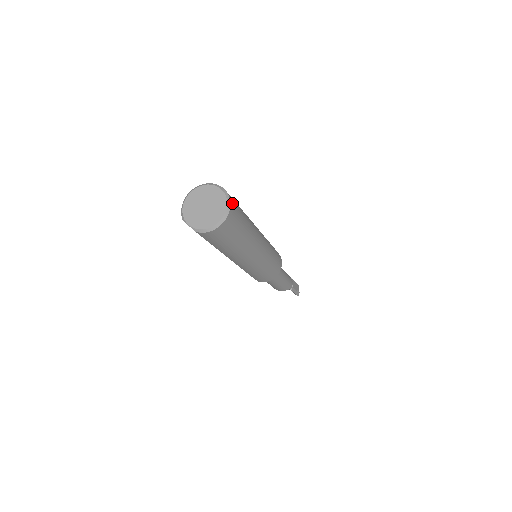
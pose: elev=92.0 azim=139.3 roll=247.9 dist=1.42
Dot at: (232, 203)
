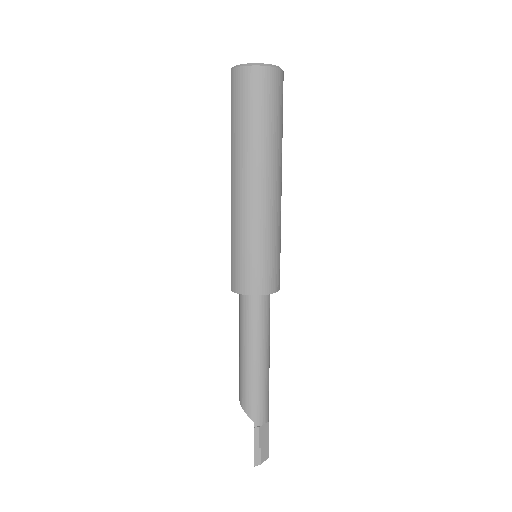
Dot at: (278, 75)
